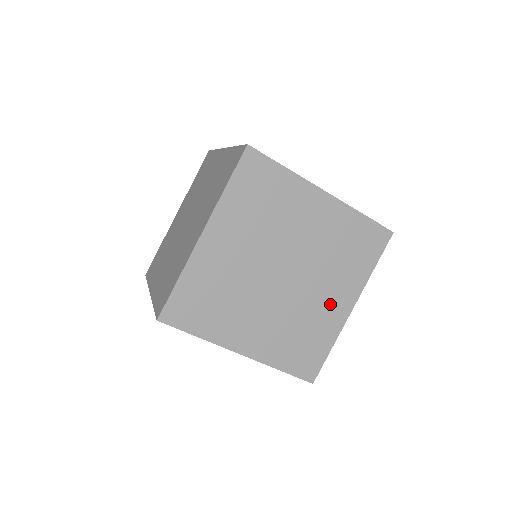
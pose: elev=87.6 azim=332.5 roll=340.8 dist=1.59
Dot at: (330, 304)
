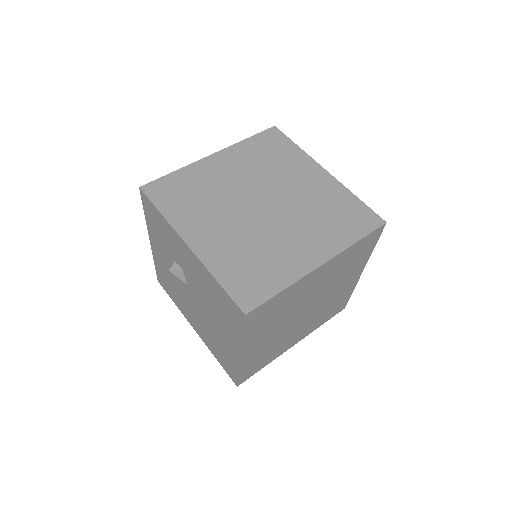
Dot at: (298, 249)
